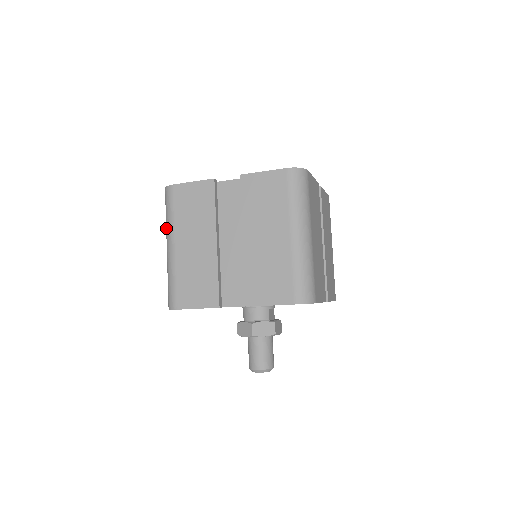
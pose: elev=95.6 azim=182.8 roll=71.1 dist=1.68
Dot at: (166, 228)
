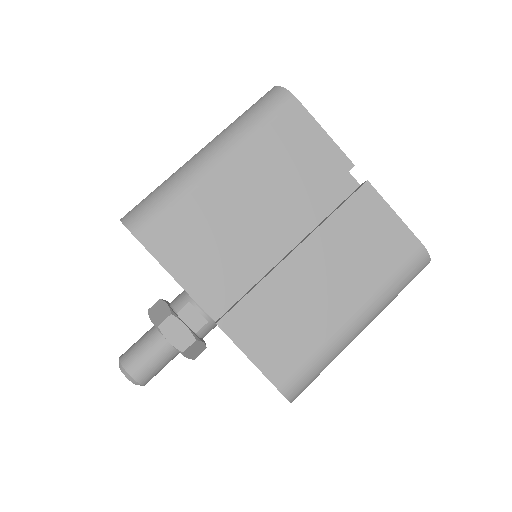
Dot at: occluded
